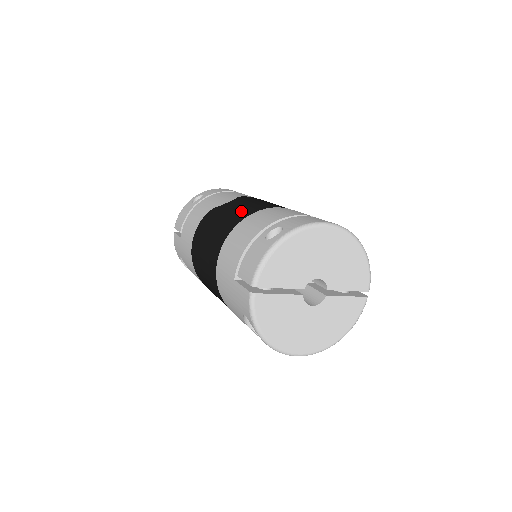
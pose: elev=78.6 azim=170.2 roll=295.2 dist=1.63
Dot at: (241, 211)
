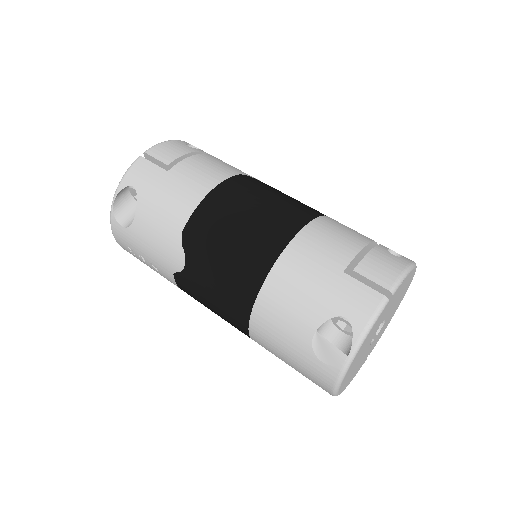
Dot at: occluded
